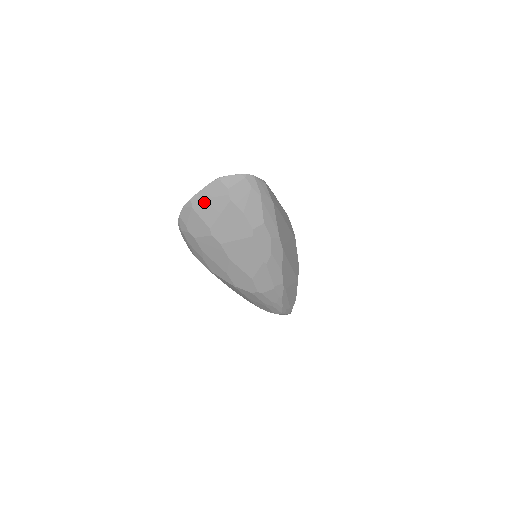
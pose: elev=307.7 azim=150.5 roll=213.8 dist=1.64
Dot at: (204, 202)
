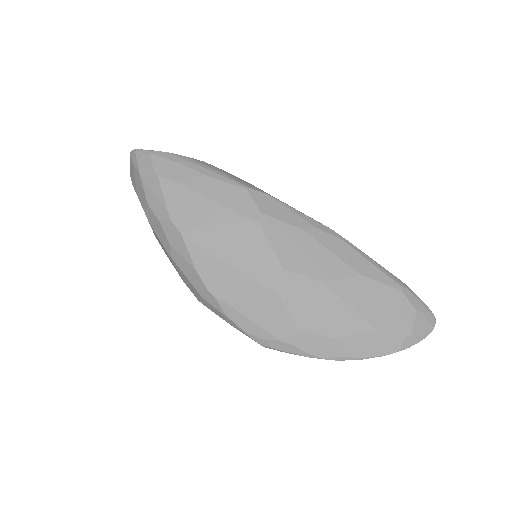
Dot at: occluded
